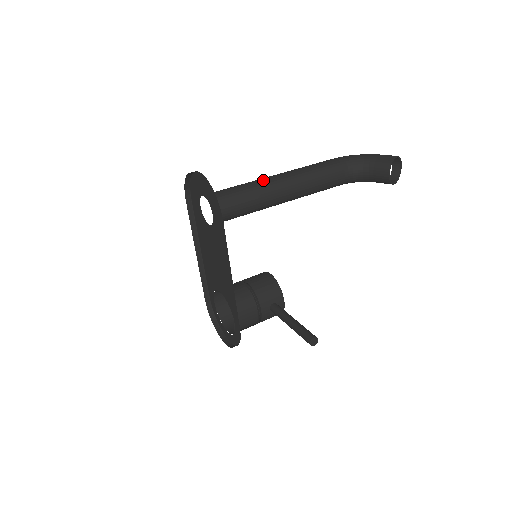
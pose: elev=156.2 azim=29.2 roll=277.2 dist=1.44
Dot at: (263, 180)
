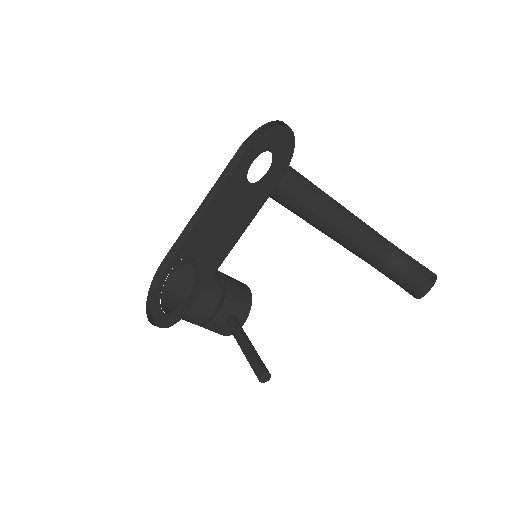
Dot at: occluded
